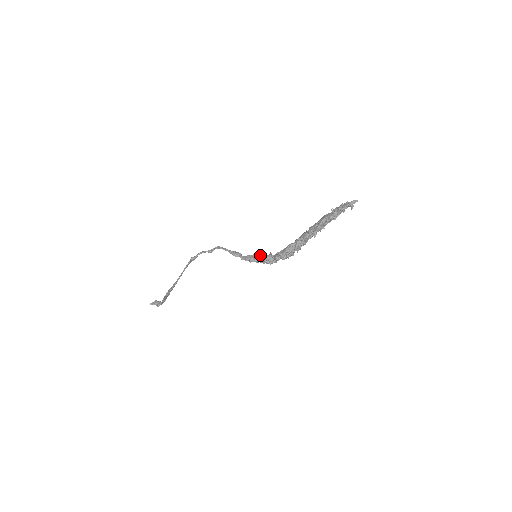
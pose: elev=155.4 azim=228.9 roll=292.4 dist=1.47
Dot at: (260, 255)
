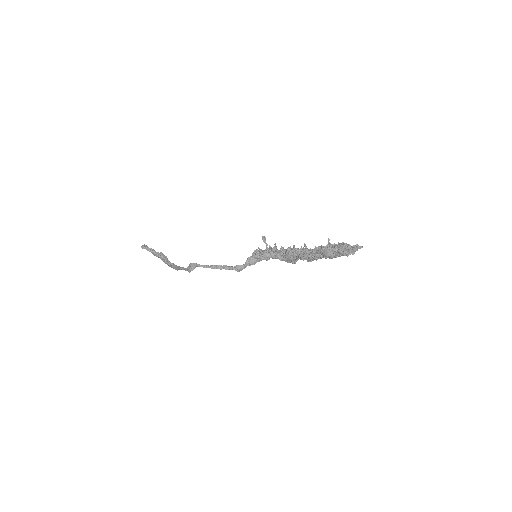
Dot at: (261, 256)
